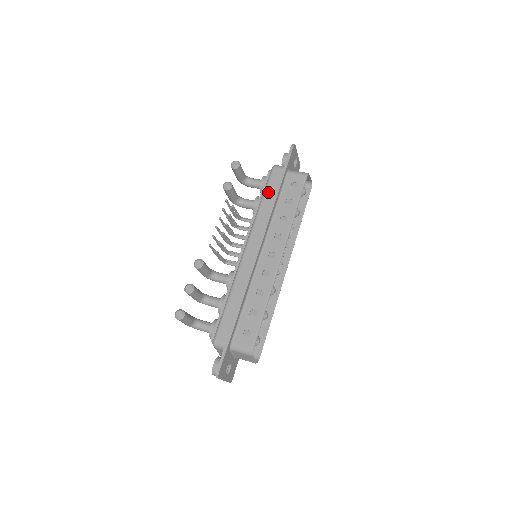
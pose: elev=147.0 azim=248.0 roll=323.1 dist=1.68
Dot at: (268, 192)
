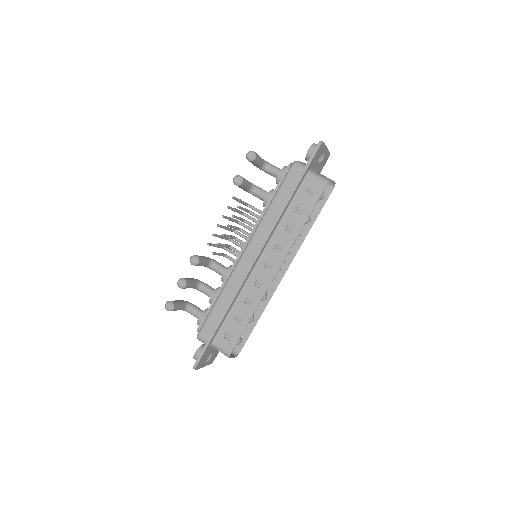
Dot at: (280, 194)
